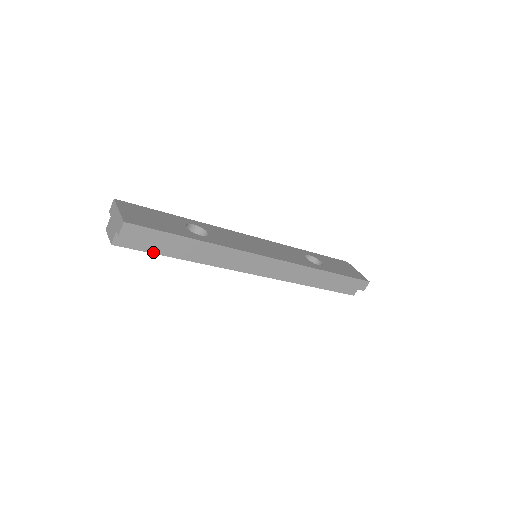
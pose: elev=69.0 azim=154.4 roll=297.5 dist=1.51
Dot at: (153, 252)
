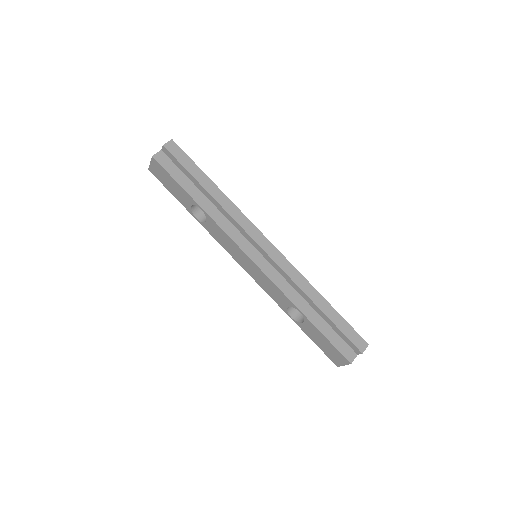
Dot at: (177, 181)
